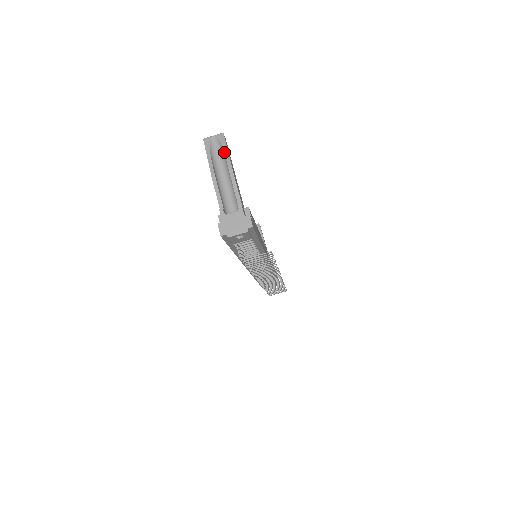
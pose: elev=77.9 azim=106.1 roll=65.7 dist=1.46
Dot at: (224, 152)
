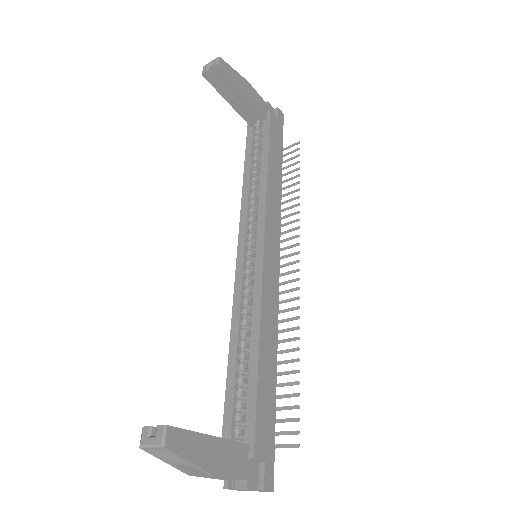
Dot at: occluded
